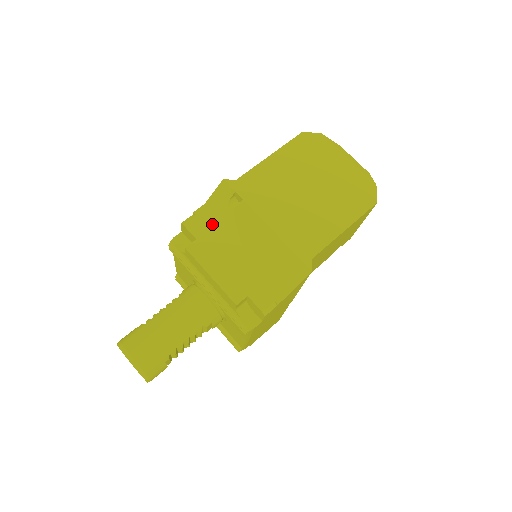
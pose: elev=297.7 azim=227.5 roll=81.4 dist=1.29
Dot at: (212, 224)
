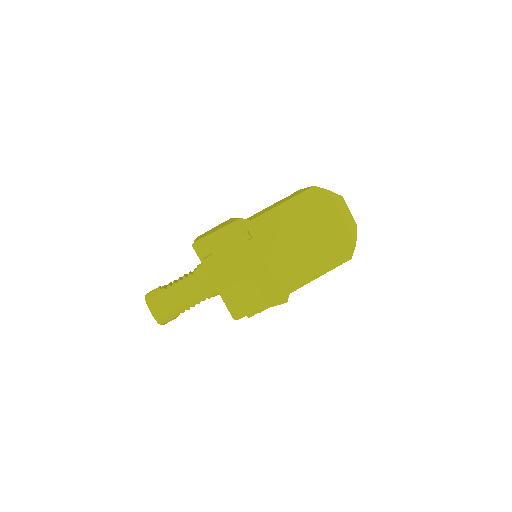
Dot at: (226, 244)
